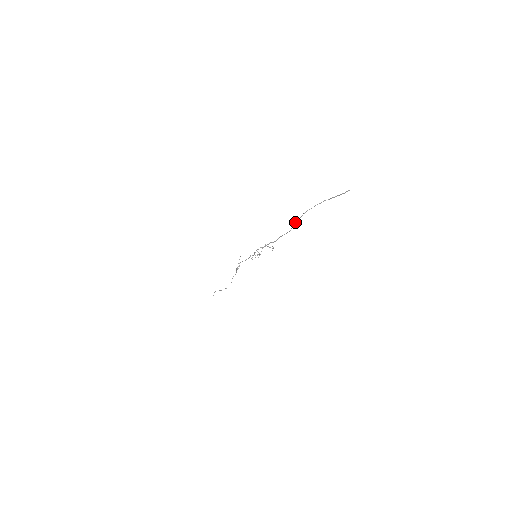
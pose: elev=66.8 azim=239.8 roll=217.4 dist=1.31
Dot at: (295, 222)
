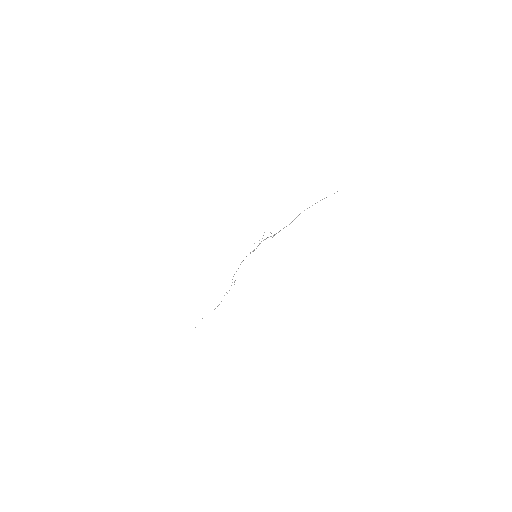
Dot at: (296, 217)
